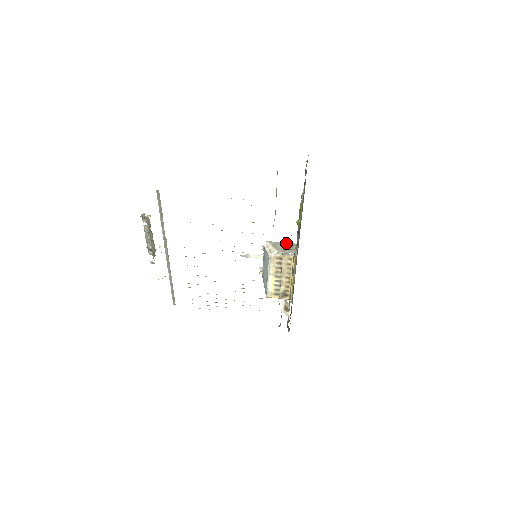
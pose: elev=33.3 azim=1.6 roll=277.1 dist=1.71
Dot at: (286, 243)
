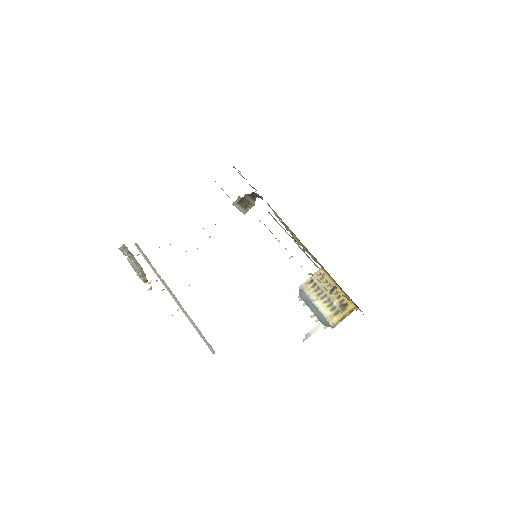
Dot at: occluded
